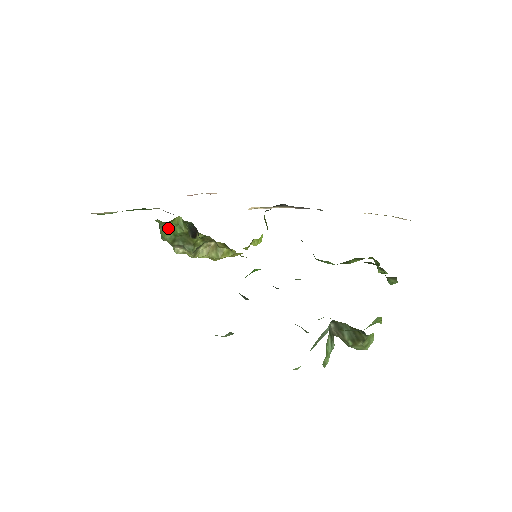
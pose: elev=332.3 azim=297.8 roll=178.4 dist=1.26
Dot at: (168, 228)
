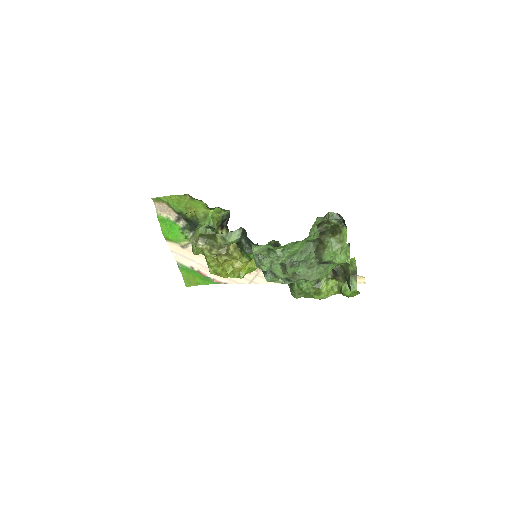
Dot at: (206, 221)
